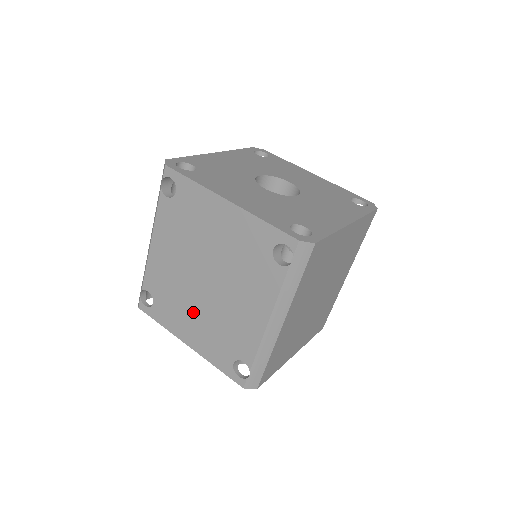
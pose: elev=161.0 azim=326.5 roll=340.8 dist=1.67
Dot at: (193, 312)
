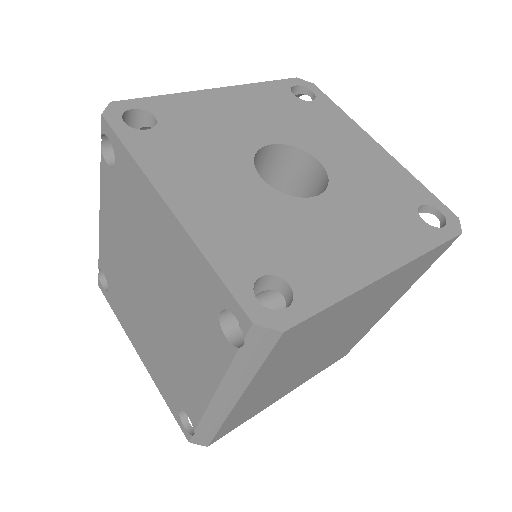
Dot at: (141, 326)
